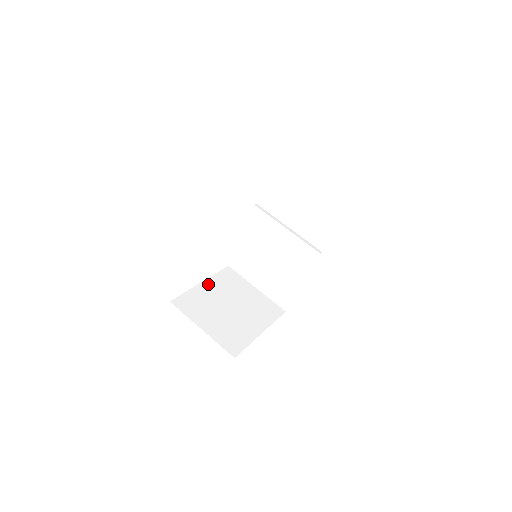
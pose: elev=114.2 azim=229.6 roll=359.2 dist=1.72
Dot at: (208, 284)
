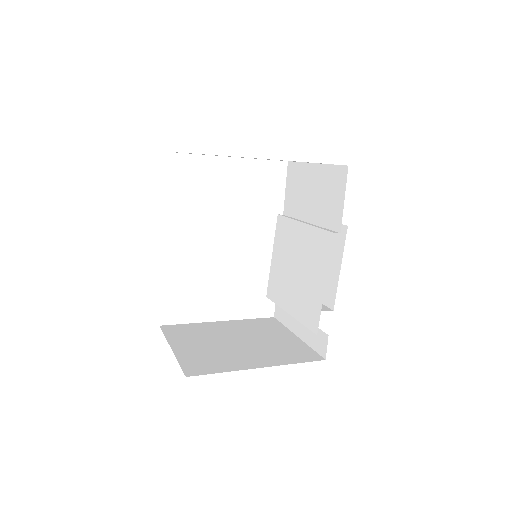
Dot at: (227, 323)
